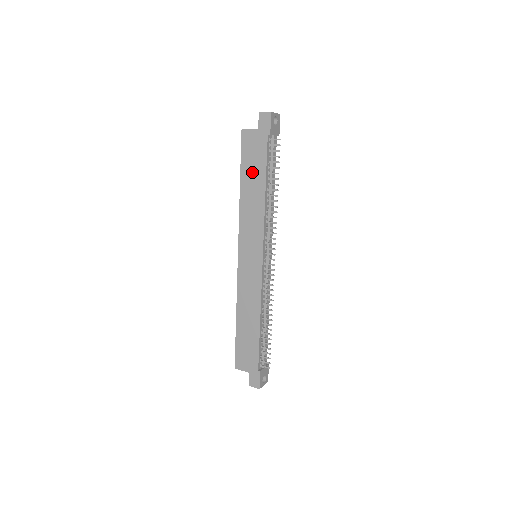
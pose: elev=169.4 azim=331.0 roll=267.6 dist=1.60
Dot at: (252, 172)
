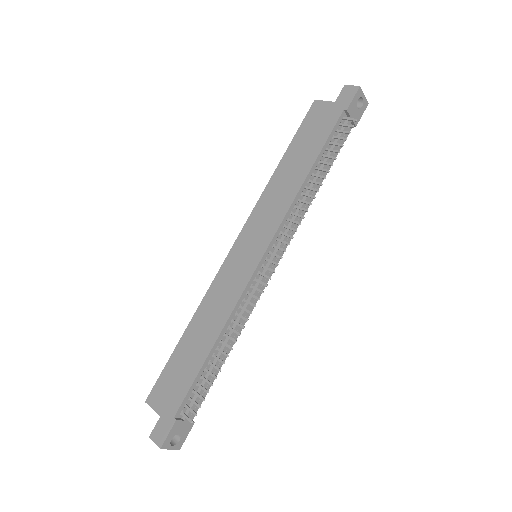
Dot at: (303, 148)
